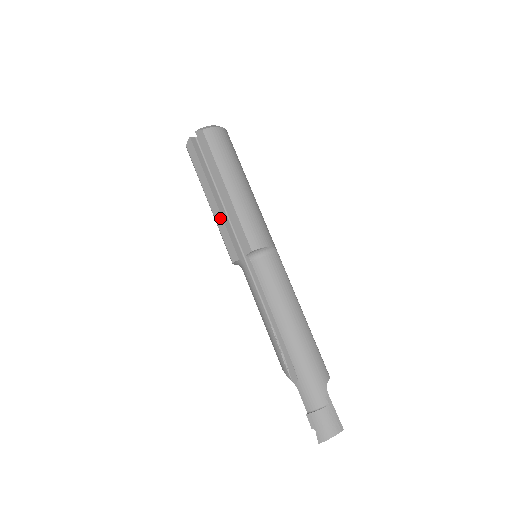
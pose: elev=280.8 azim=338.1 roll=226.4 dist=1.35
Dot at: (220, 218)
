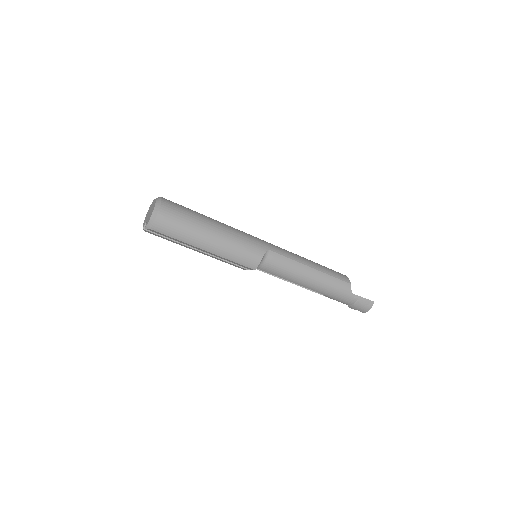
Dot at: (215, 258)
